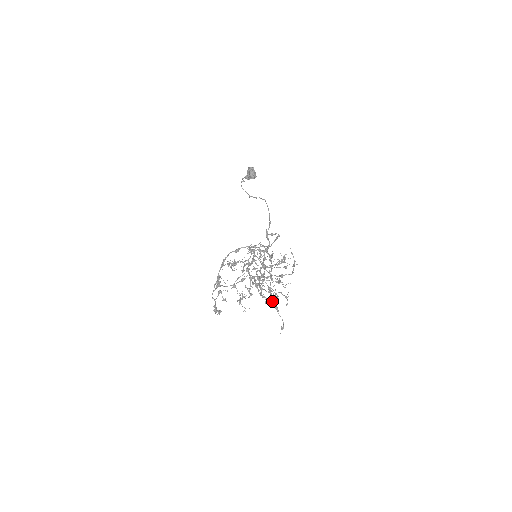
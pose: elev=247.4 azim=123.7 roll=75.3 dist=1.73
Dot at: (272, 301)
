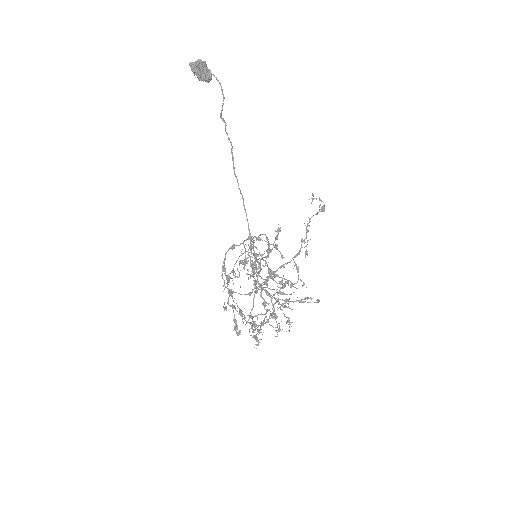
Dot at: (310, 239)
